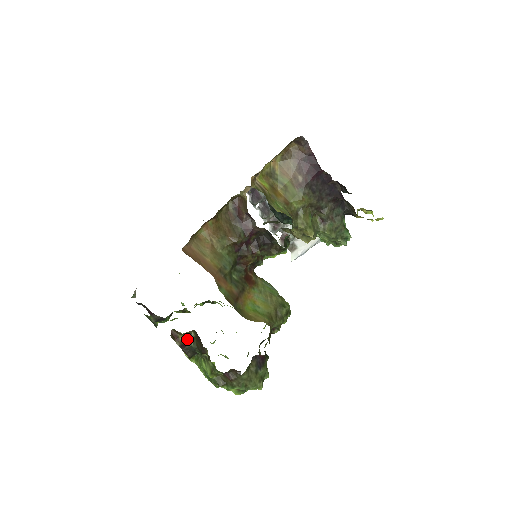
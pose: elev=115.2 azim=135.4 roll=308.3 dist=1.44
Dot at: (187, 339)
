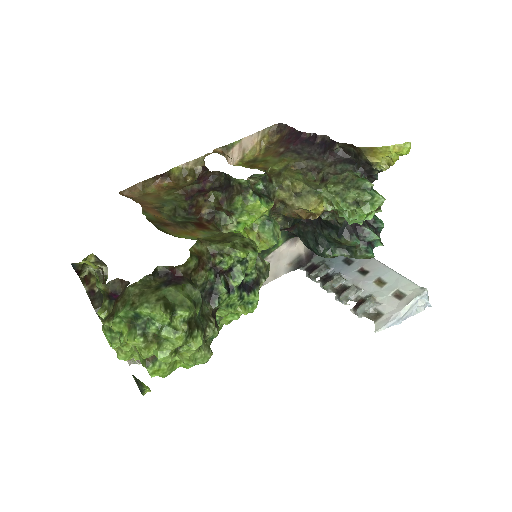
Dot at: occluded
